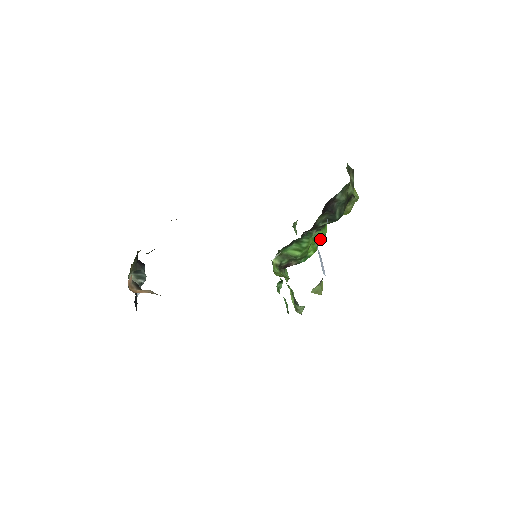
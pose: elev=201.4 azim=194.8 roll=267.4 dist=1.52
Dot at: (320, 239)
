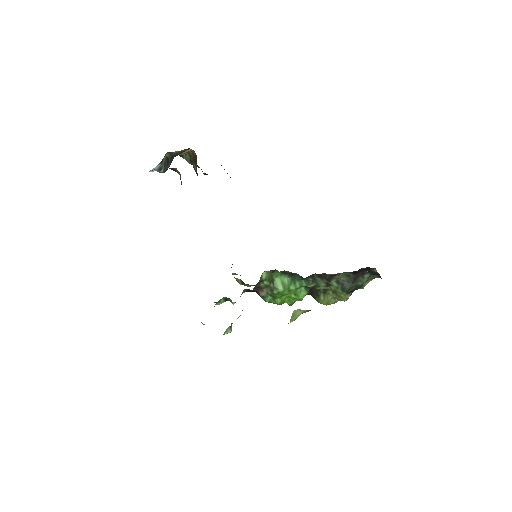
Dot at: (293, 299)
